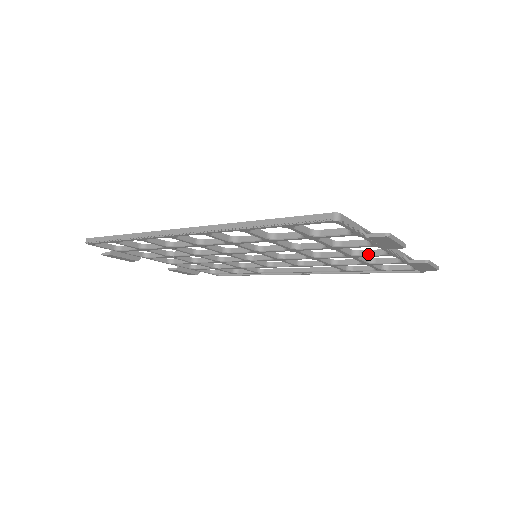
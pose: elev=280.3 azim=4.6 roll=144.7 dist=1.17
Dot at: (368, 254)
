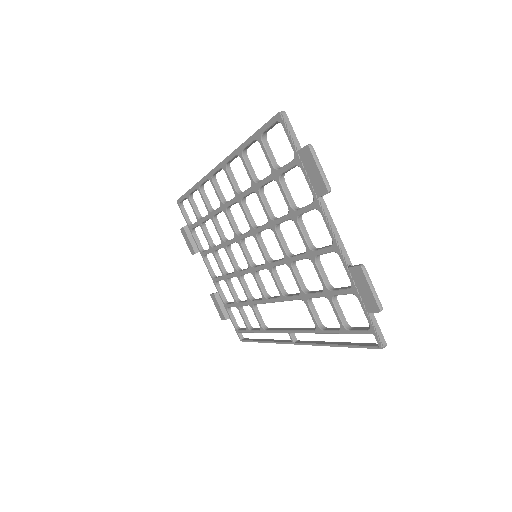
Dot at: (321, 248)
